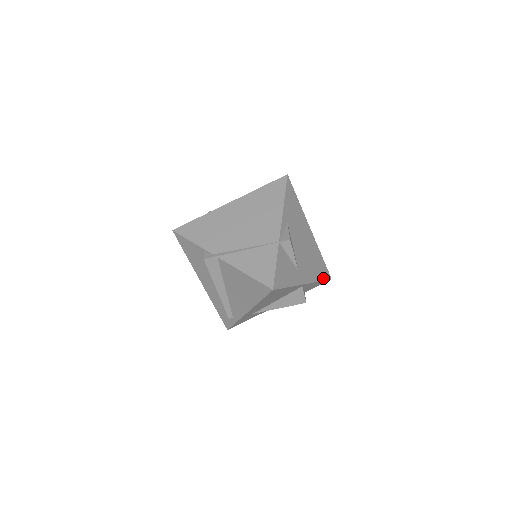
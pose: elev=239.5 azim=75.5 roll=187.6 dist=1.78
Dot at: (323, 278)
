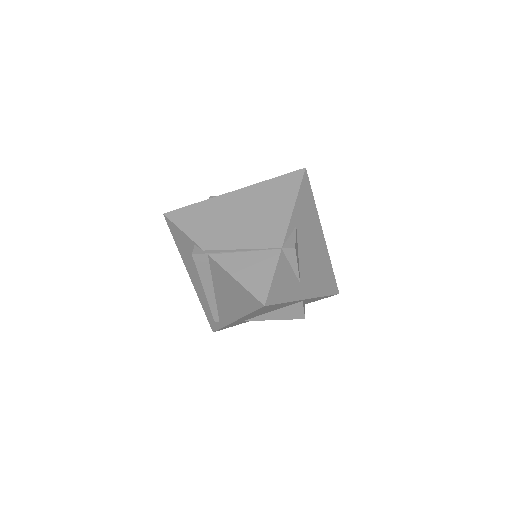
Dot at: (329, 292)
